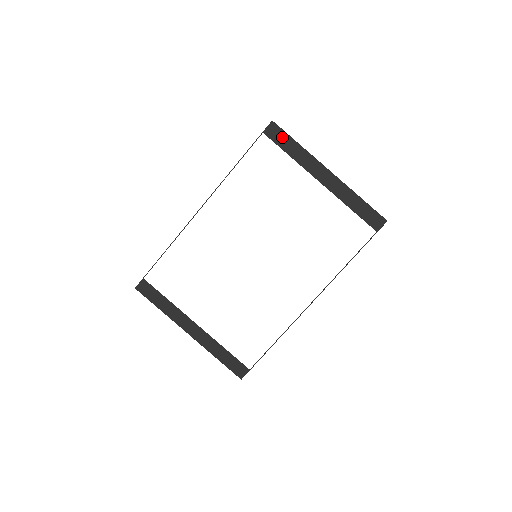
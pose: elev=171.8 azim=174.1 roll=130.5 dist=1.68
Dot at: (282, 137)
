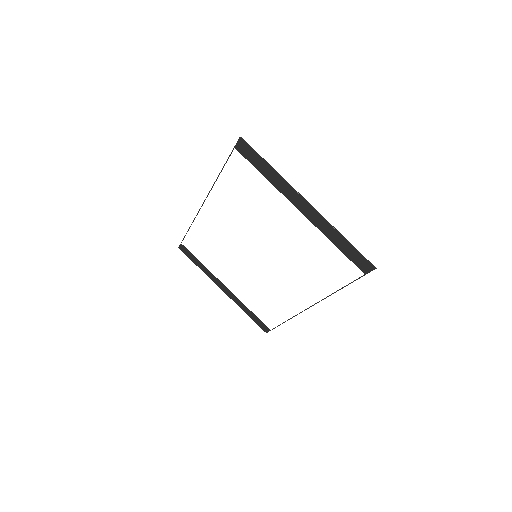
Dot at: (254, 156)
